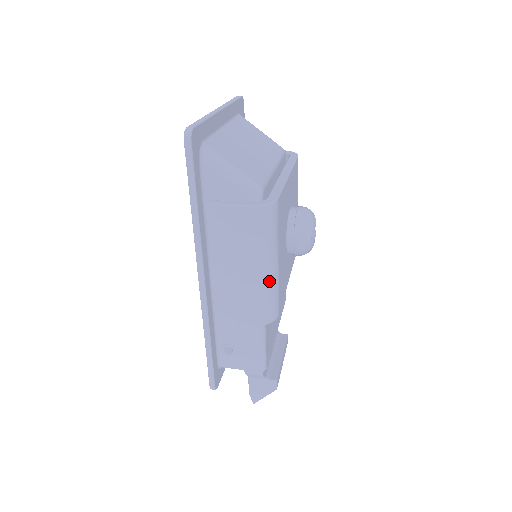
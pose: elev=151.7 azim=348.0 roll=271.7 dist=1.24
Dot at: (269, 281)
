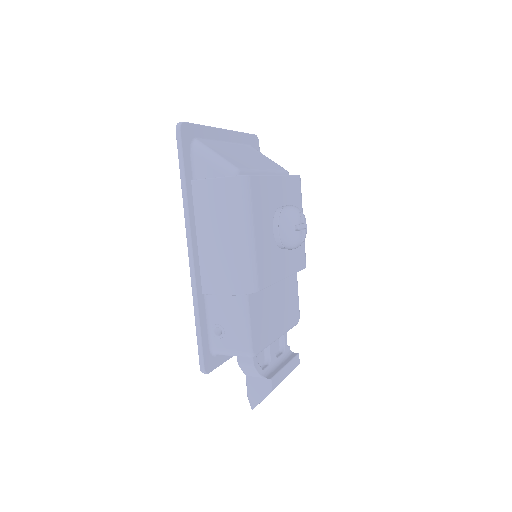
Dot at: (244, 249)
